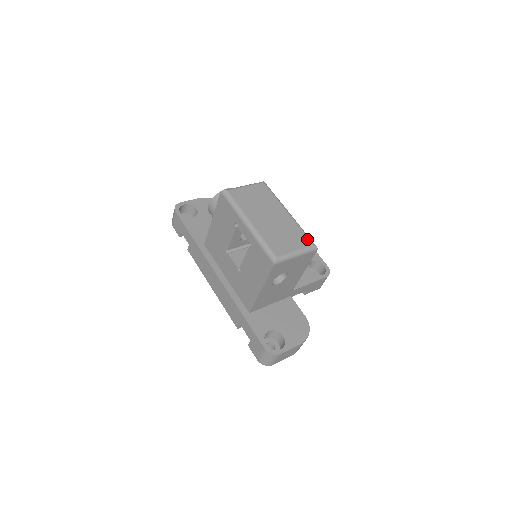
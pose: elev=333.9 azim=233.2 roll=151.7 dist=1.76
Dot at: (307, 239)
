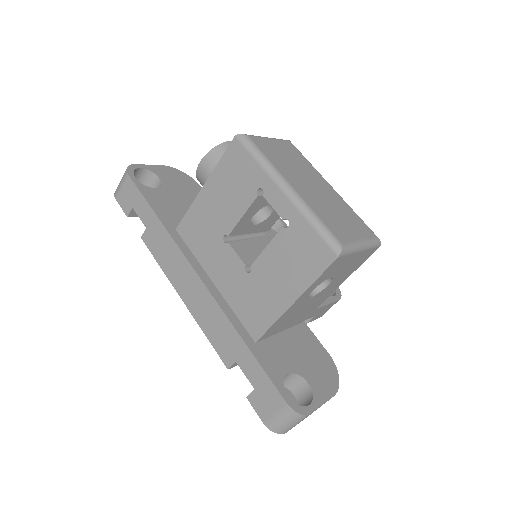
Dot at: (367, 228)
